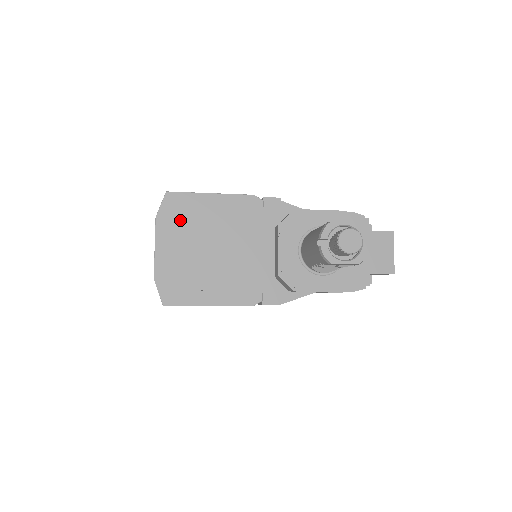
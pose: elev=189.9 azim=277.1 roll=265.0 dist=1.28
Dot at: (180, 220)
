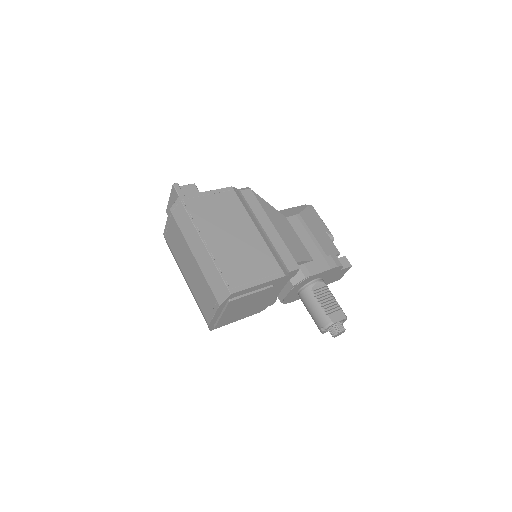
Dot at: (235, 303)
